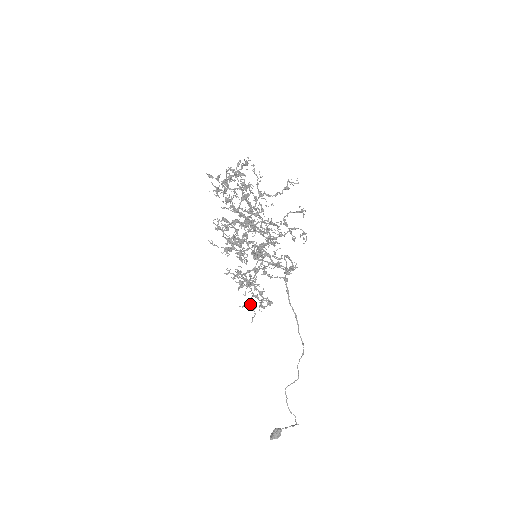
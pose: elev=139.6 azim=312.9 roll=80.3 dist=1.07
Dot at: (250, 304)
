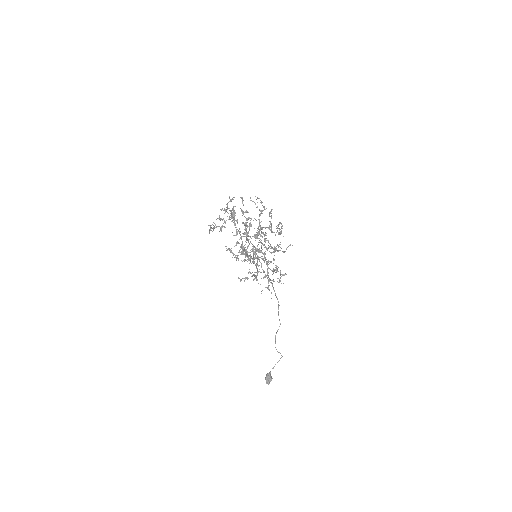
Dot at: occluded
